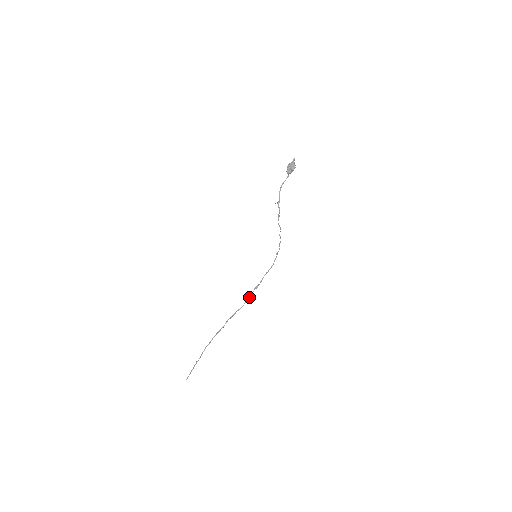
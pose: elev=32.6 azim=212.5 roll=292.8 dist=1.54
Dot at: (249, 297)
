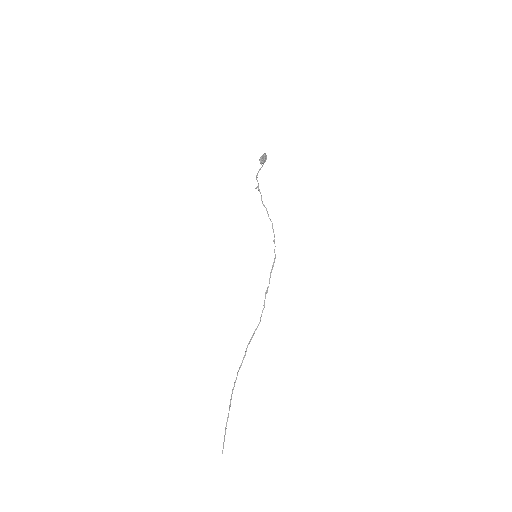
Dot at: occluded
